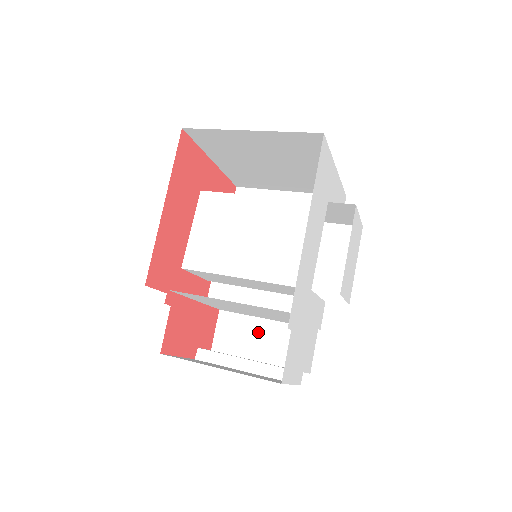
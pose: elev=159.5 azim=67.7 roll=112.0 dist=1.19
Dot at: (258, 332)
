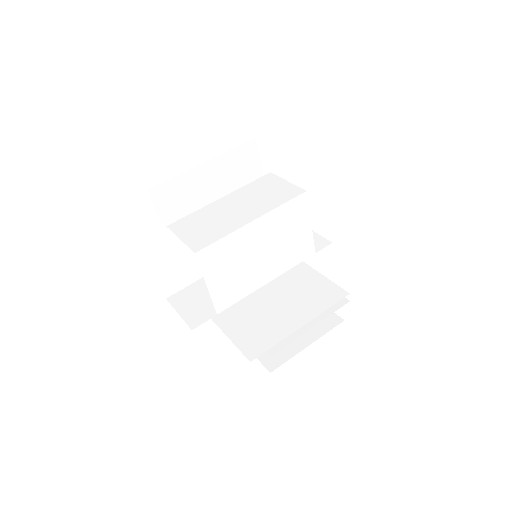
Dot at: occluded
